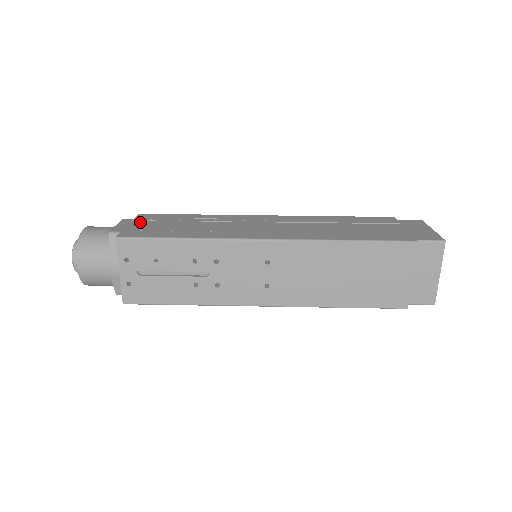
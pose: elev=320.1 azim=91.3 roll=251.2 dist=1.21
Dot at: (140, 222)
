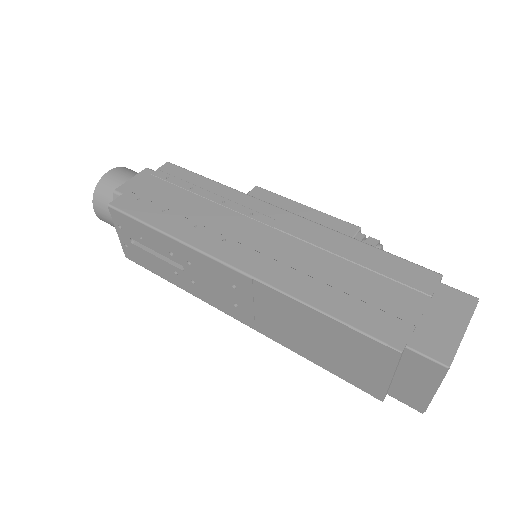
Dot at: (153, 181)
